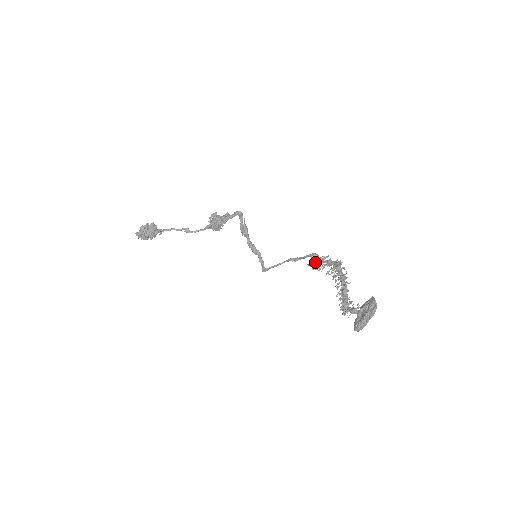
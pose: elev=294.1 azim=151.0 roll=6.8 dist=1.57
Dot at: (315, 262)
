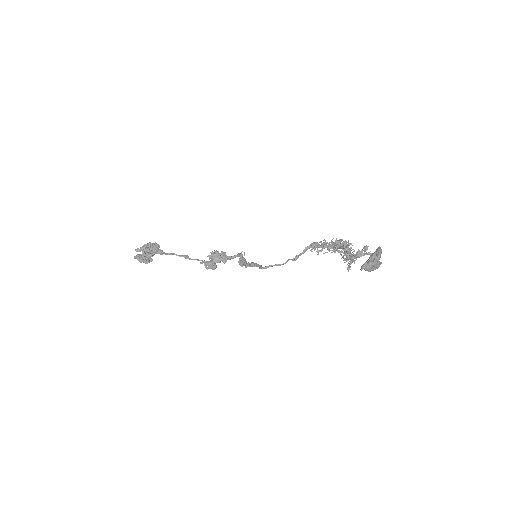
Dot at: (317, 243)
